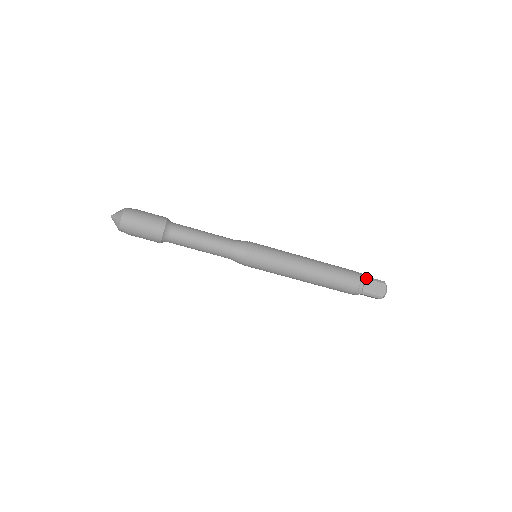
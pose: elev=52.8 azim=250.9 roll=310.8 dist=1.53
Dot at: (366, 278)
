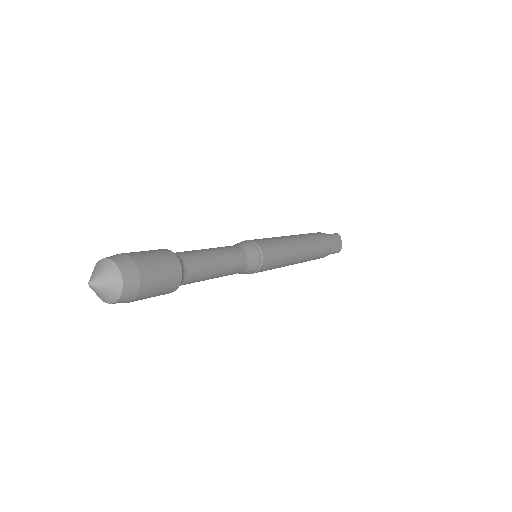
Dot at: occluded
